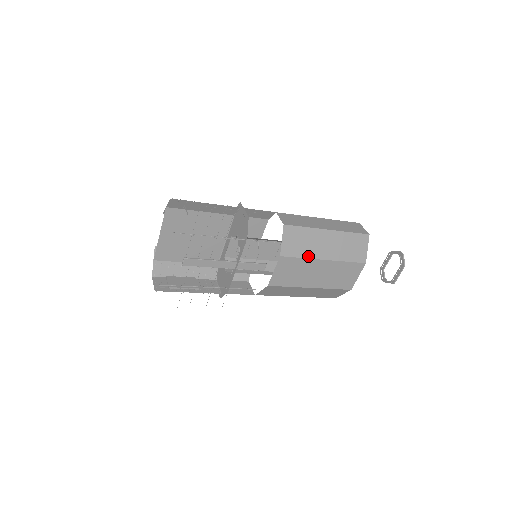
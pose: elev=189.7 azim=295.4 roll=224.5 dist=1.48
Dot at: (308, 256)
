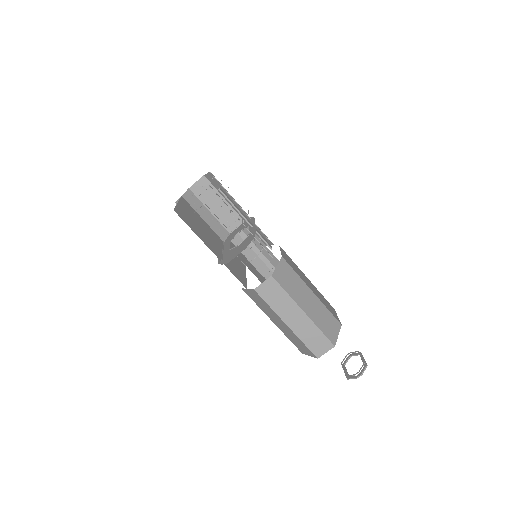
Dot at: occluded
